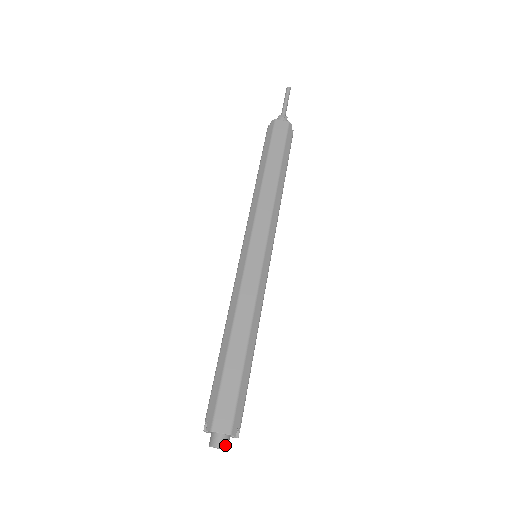
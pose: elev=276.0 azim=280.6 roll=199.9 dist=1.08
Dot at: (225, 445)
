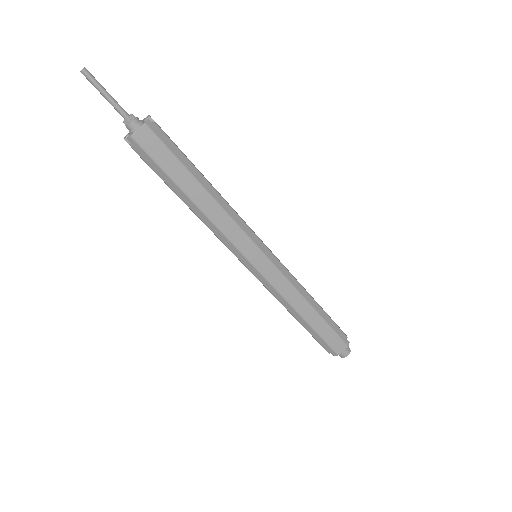
Dot at: (349, 351)
